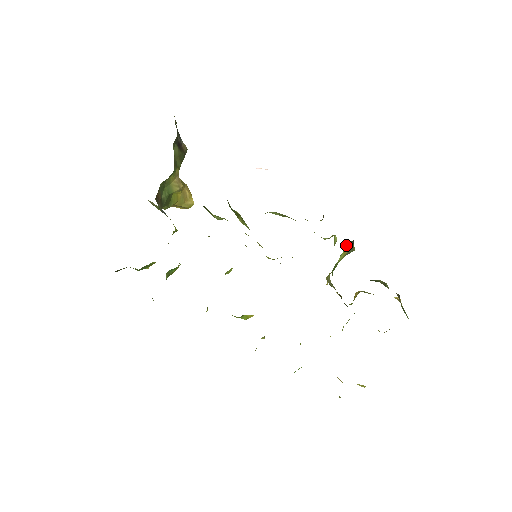
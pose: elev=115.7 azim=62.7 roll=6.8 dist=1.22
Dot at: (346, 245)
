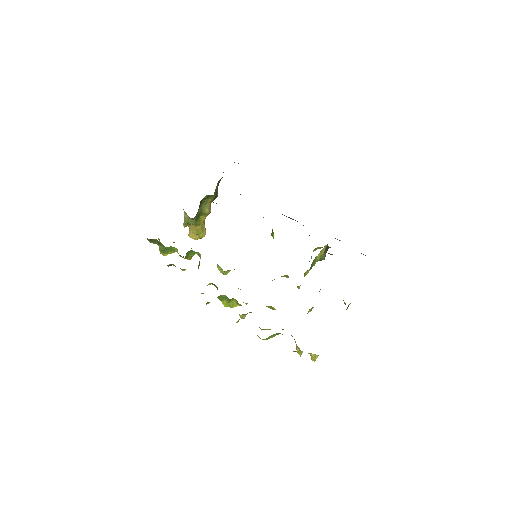
Dot at: (324, 247)
